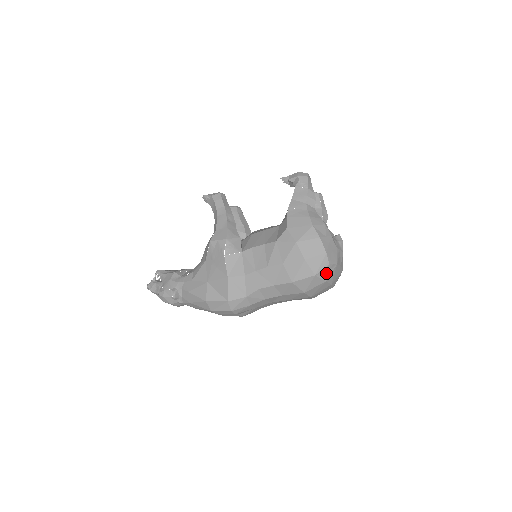
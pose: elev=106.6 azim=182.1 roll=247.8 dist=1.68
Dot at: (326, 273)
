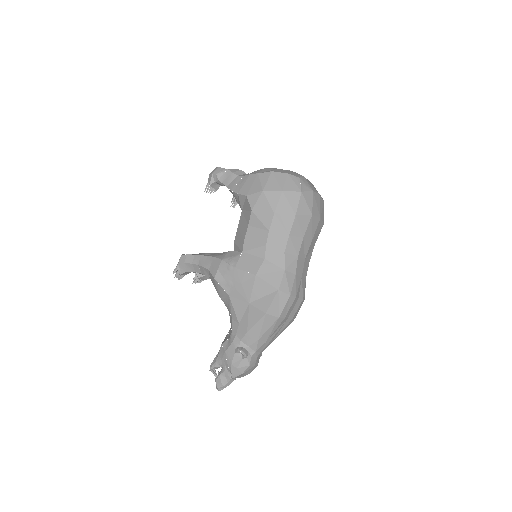
Dot at: (305, 186)
